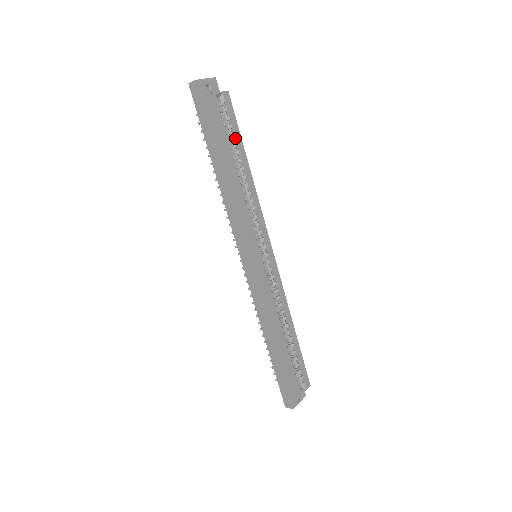
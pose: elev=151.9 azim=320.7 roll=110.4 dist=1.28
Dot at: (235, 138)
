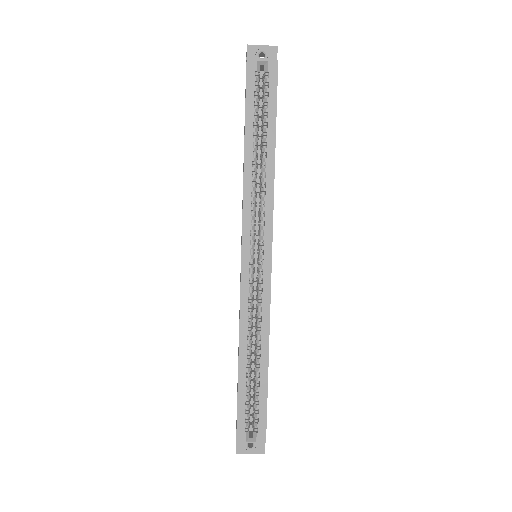
Dot at: (268, 114)
